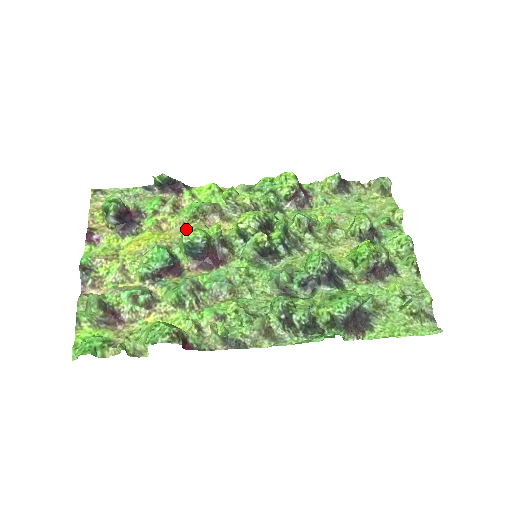
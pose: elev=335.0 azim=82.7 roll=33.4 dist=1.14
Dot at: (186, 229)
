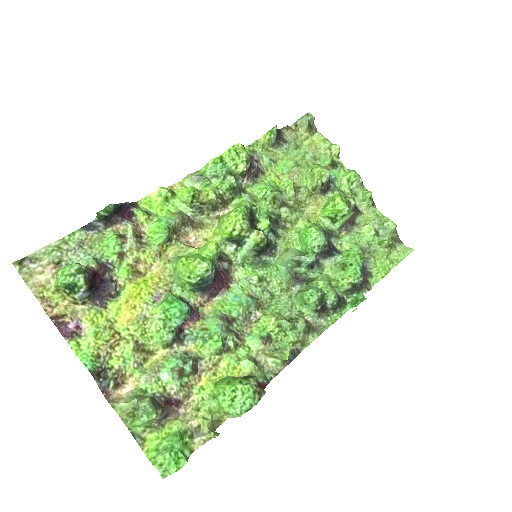
Dot at: (185, 265)
